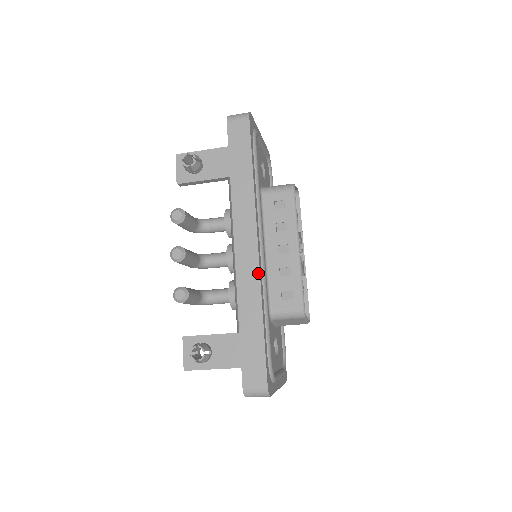
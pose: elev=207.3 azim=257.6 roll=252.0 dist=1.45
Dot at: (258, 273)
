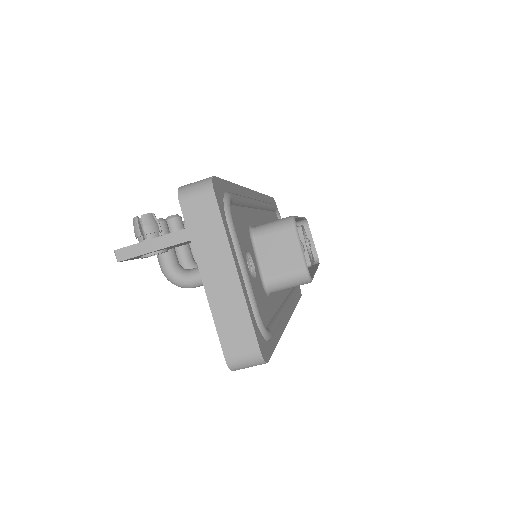
Dot at: occluded
